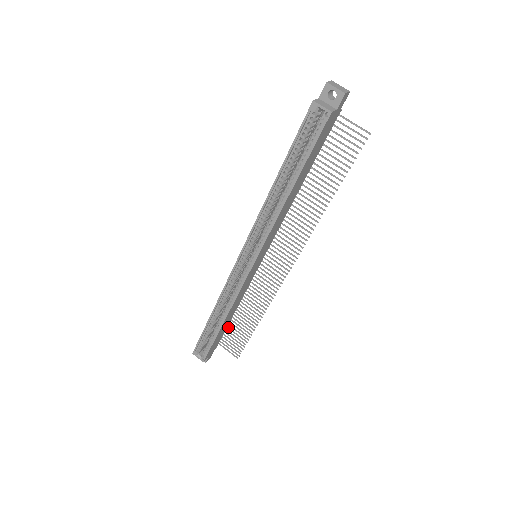
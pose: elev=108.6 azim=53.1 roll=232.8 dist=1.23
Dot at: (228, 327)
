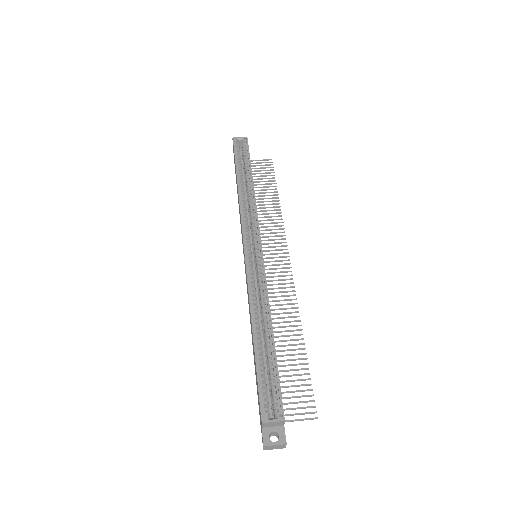
Dot at: occluded
